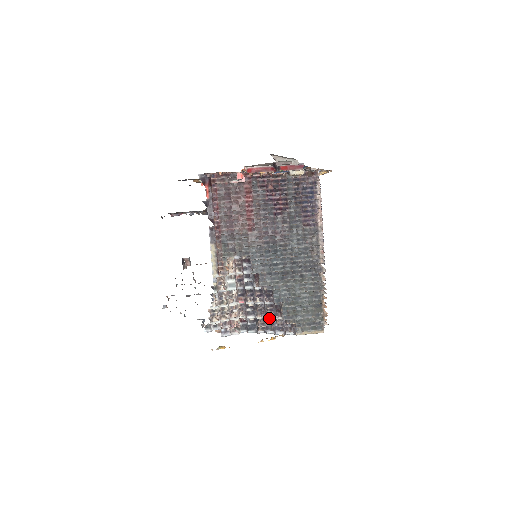
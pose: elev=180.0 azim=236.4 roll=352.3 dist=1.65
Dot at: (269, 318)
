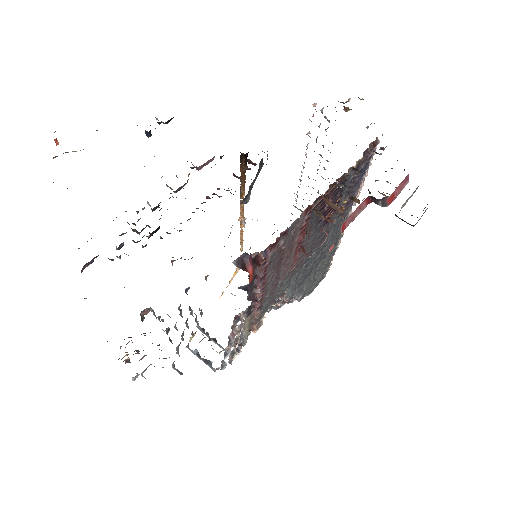
Dot at: (278, 304)
